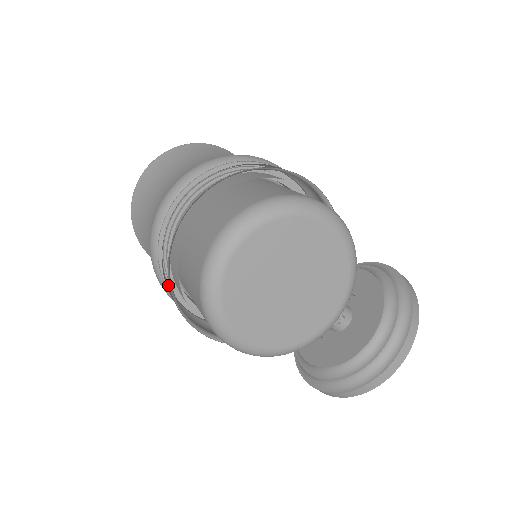
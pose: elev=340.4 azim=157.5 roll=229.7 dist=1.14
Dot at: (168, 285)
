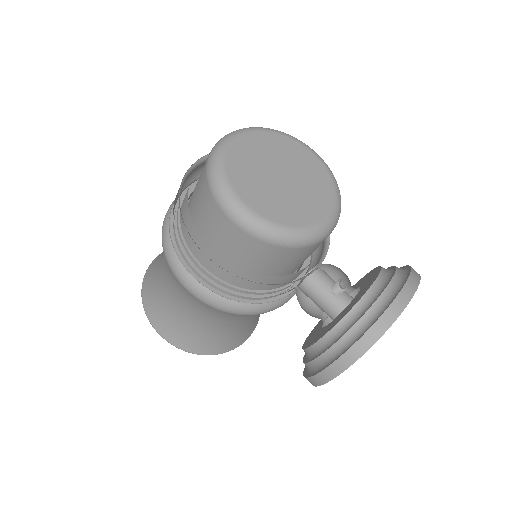
Dot at: (175, 235)
